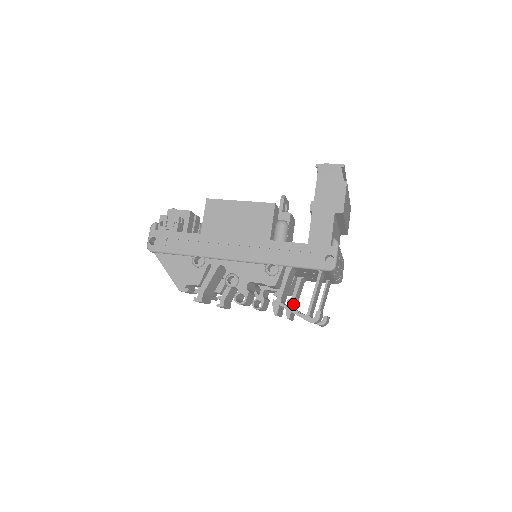
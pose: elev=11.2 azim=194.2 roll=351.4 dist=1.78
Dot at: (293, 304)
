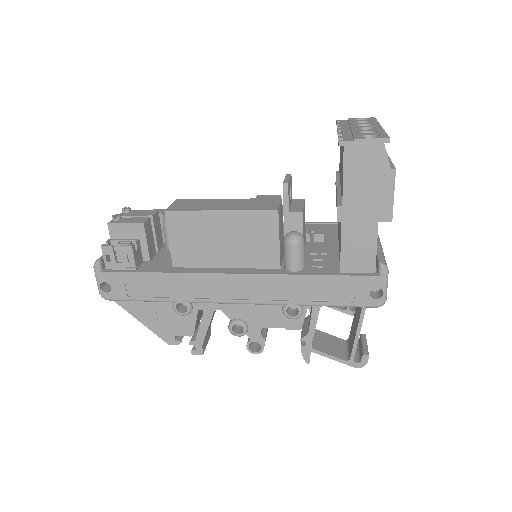
Dot at: occluded
